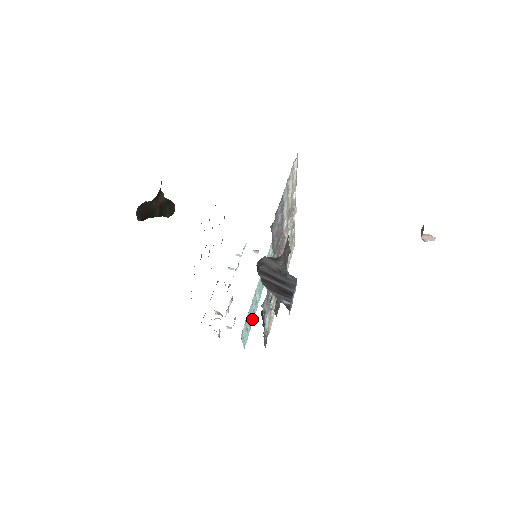
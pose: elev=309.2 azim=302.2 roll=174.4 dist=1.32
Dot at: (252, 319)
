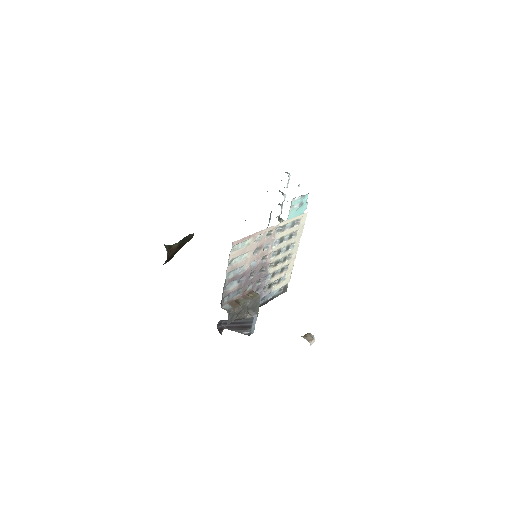
Dot at: occluded
